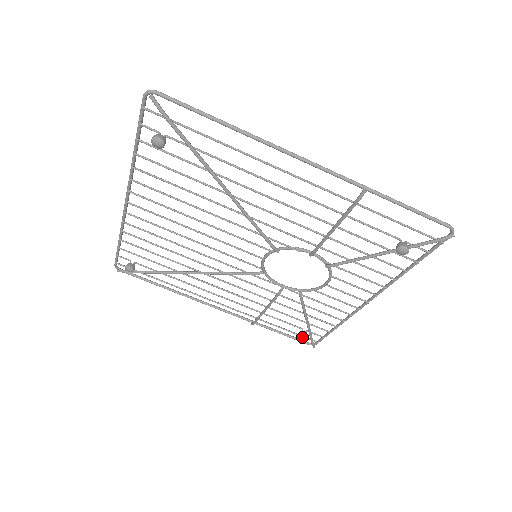
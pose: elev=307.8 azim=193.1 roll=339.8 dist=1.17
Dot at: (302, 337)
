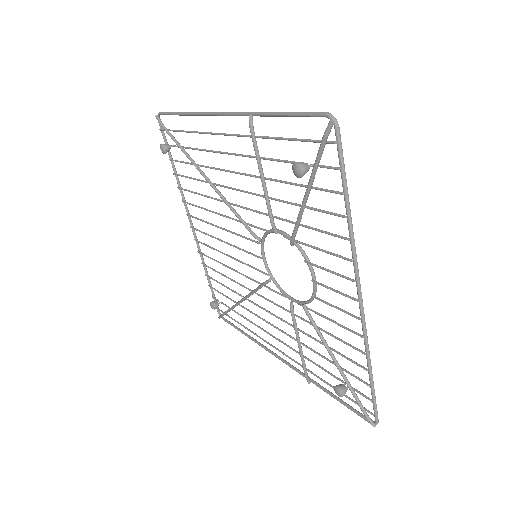
Dot at: (335, 389)
